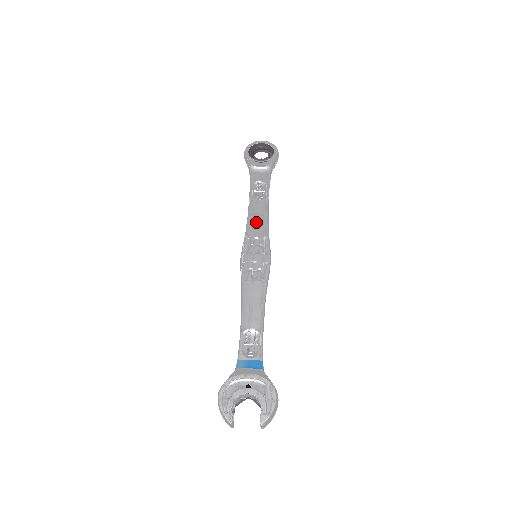
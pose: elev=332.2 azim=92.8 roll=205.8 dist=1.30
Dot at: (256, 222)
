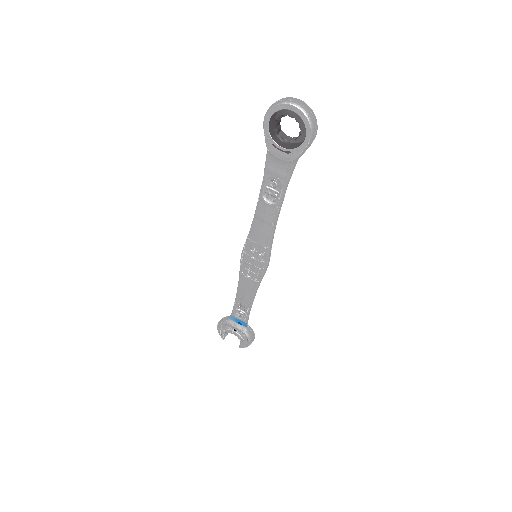
Dot at: (260, 230)
